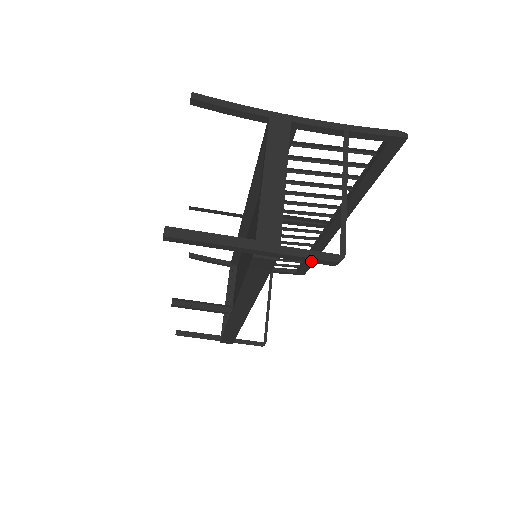
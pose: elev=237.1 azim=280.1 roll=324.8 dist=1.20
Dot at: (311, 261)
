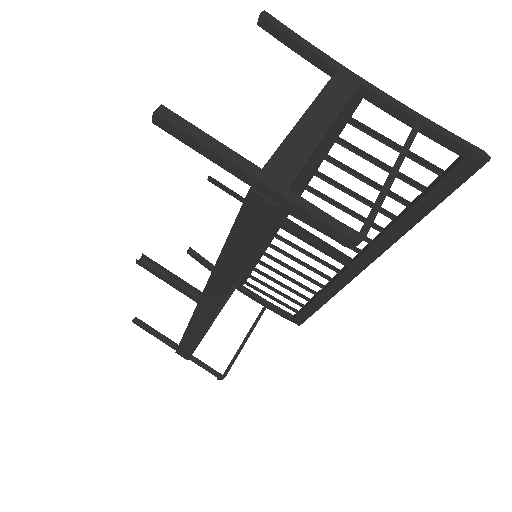
Dot at: (319, 226)
